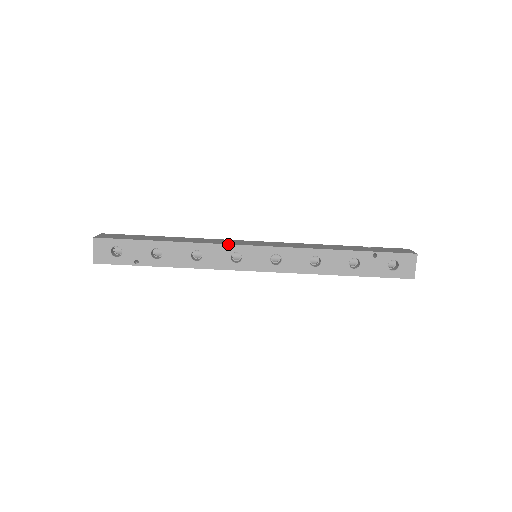
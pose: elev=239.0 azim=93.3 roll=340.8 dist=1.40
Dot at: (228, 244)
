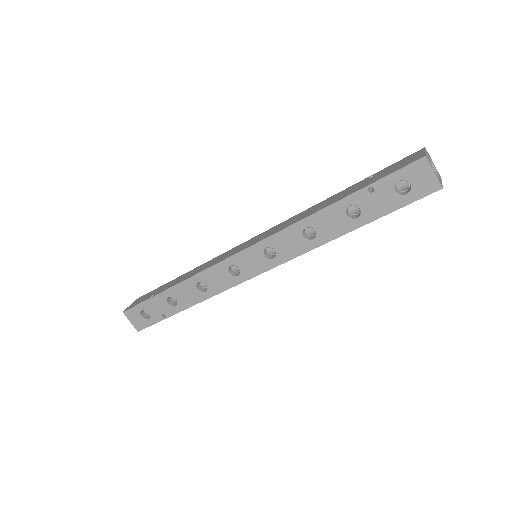
Dot at: (218, 263)
